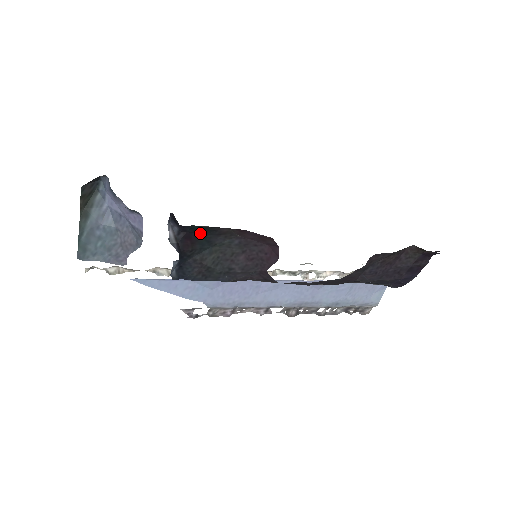
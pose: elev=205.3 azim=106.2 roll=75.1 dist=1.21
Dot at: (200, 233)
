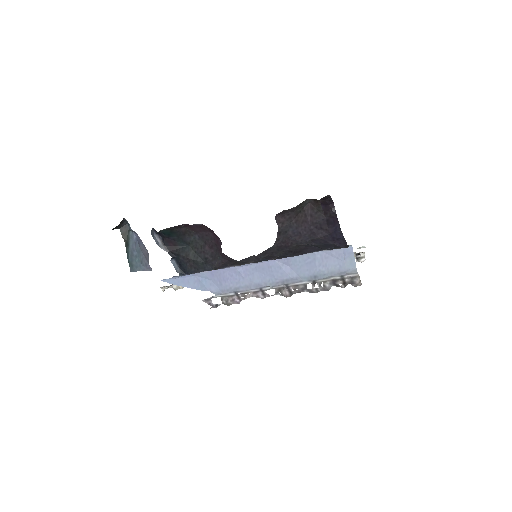
Dot at: (174, 237)
